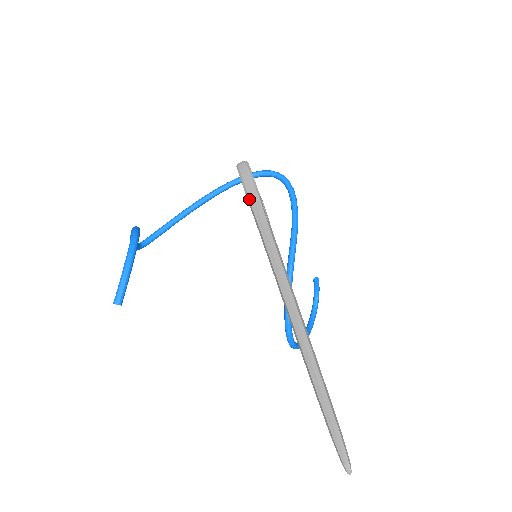
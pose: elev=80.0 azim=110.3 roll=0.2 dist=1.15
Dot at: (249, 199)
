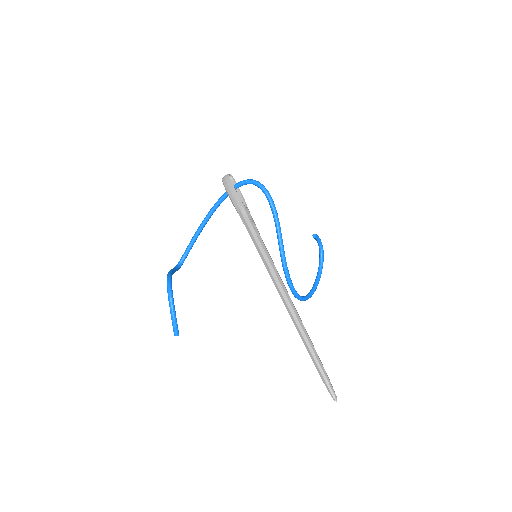
Dot at: (238, 213)
